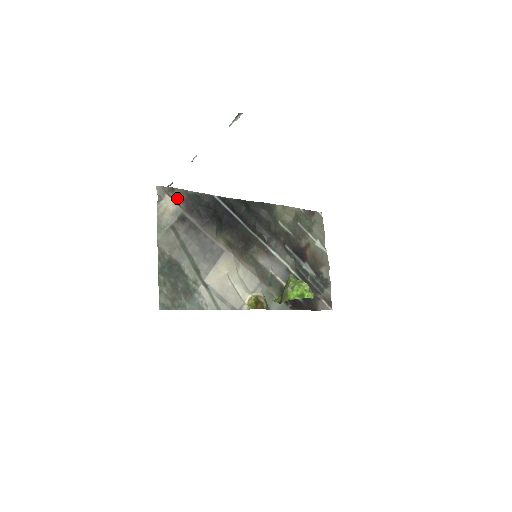
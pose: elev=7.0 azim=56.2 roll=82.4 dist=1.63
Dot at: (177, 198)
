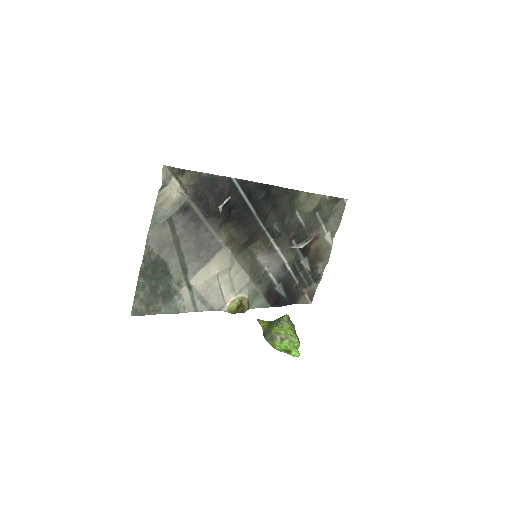
Dot at: (186, 182)
